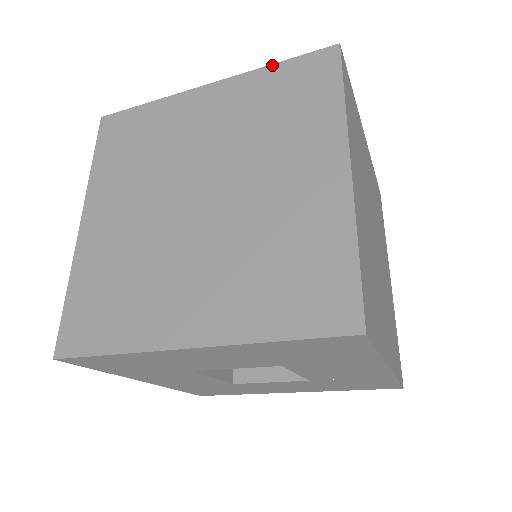
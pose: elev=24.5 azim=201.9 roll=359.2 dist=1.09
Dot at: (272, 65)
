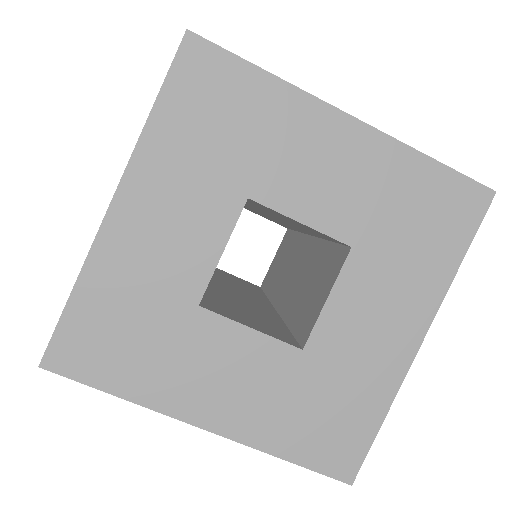
Dot at: occluded
